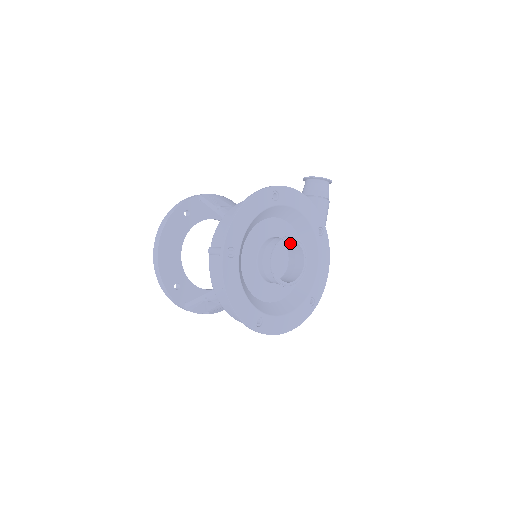
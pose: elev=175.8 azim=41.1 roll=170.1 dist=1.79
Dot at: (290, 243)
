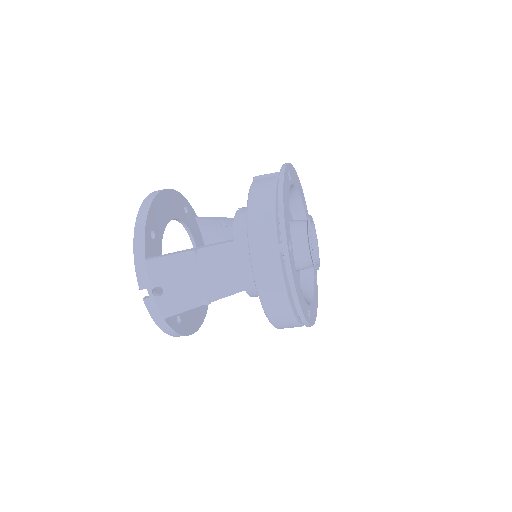
Dot at: occluded
